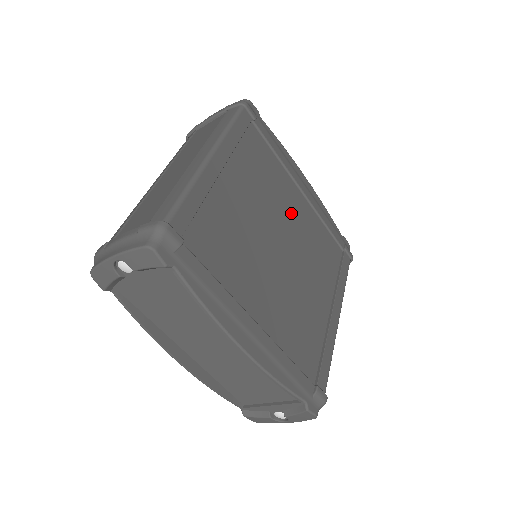
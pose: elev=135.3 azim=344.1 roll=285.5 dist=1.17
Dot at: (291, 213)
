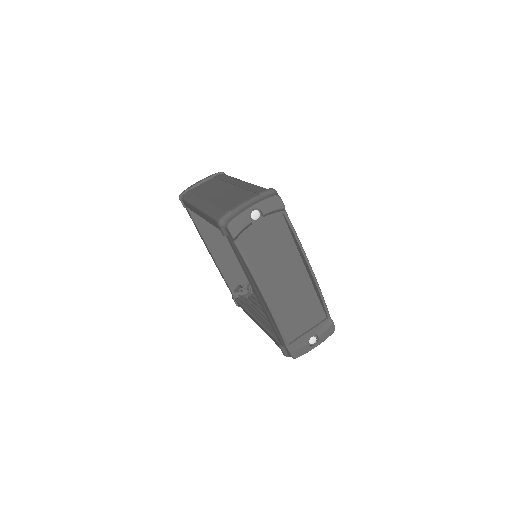
Dot at: occluded
